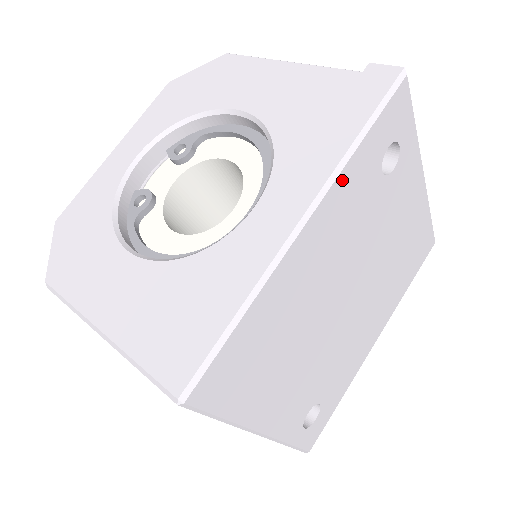
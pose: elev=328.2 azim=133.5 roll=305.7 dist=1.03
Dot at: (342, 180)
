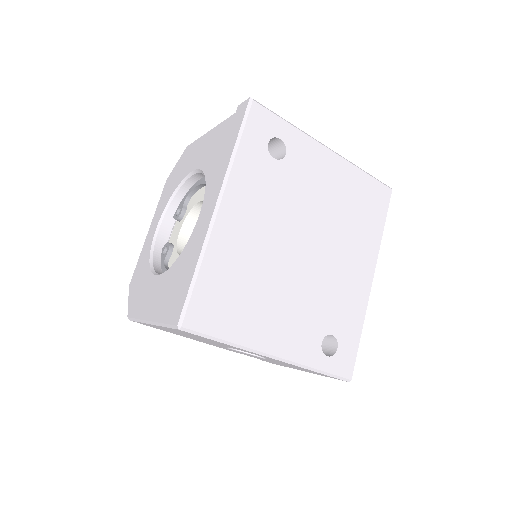
Dot at: (236, 173)
